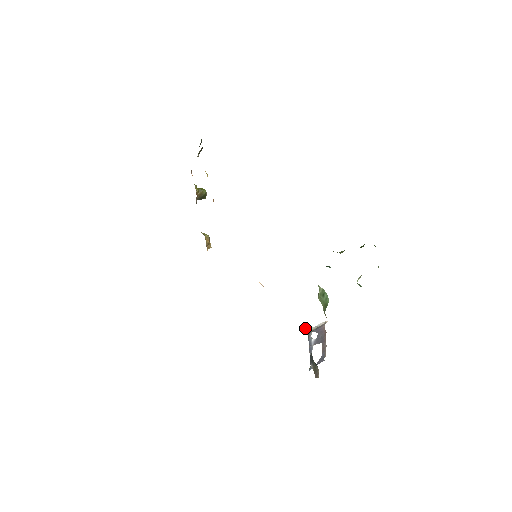
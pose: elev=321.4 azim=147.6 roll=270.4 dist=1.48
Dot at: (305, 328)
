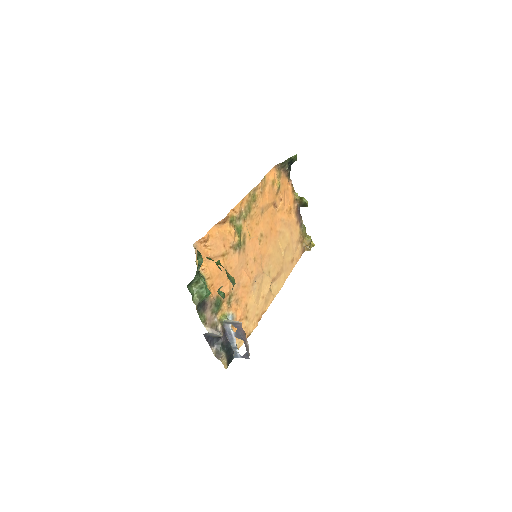
Dot at: (223, 317)
